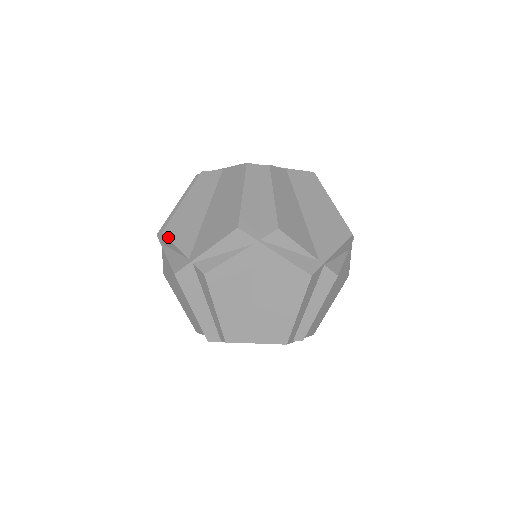
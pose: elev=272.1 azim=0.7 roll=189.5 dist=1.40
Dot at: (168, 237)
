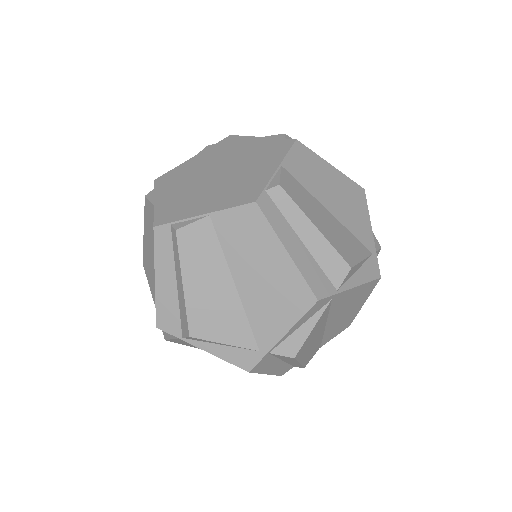
Dot at: (145, 273)
